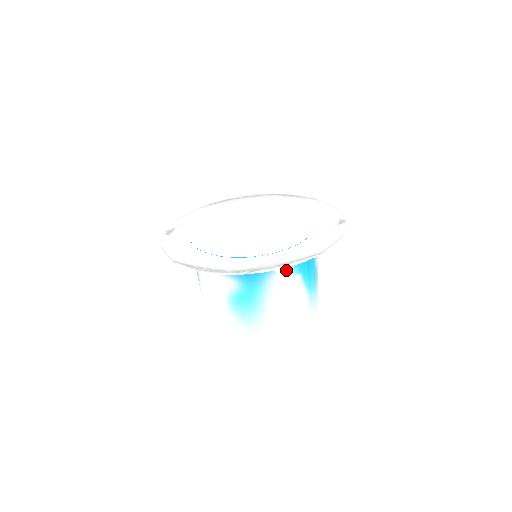
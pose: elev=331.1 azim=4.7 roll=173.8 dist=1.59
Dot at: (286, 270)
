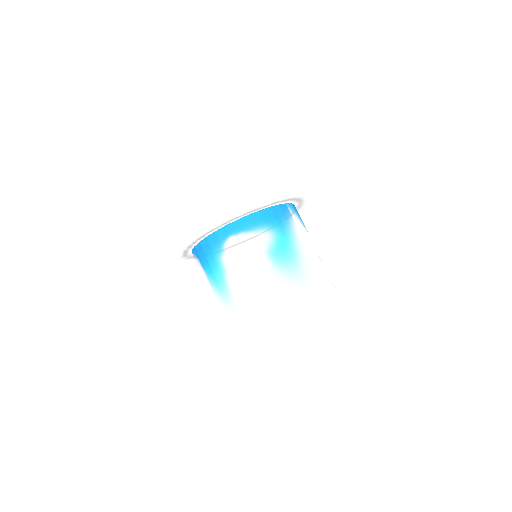
Dot at: (298, 220)
